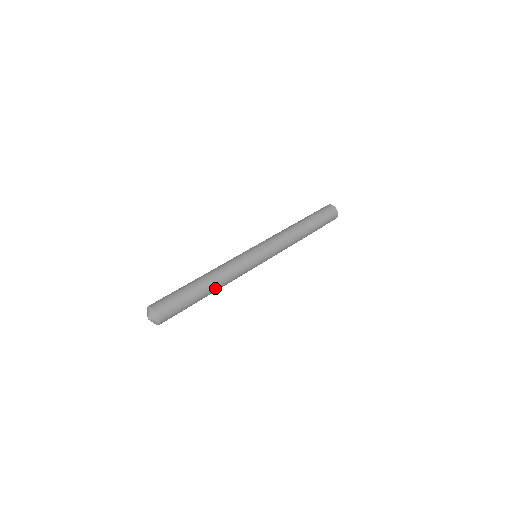
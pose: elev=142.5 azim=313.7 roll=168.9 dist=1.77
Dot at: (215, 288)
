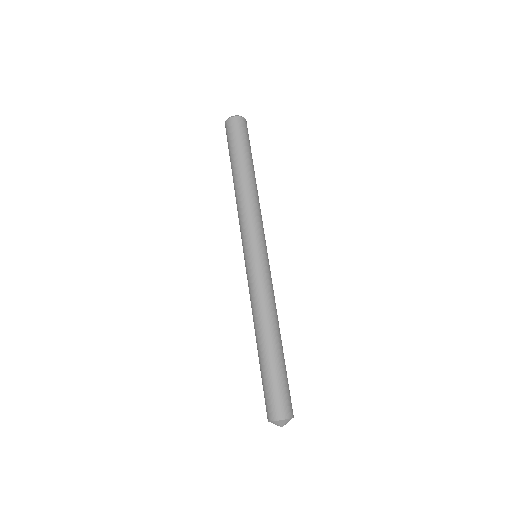
Dot at: occluded
